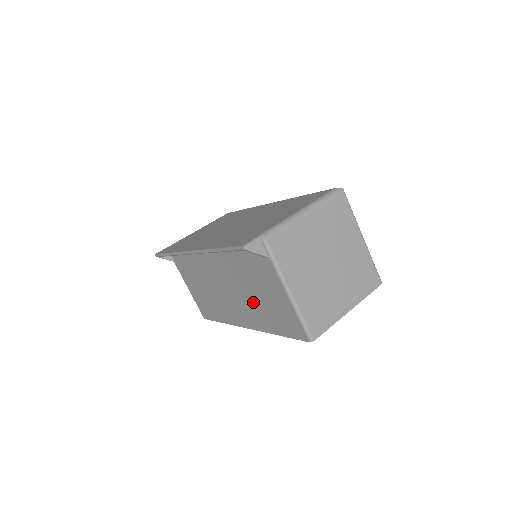
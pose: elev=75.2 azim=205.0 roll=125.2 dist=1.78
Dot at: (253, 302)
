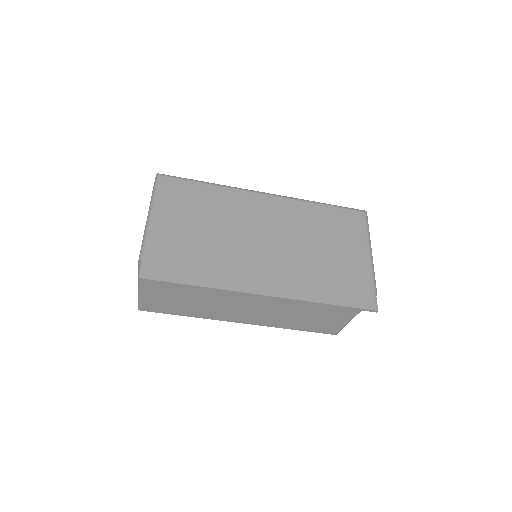
Dot at: (289, 315)
